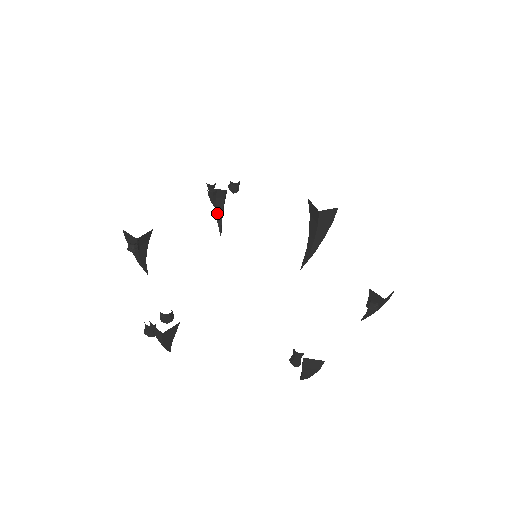
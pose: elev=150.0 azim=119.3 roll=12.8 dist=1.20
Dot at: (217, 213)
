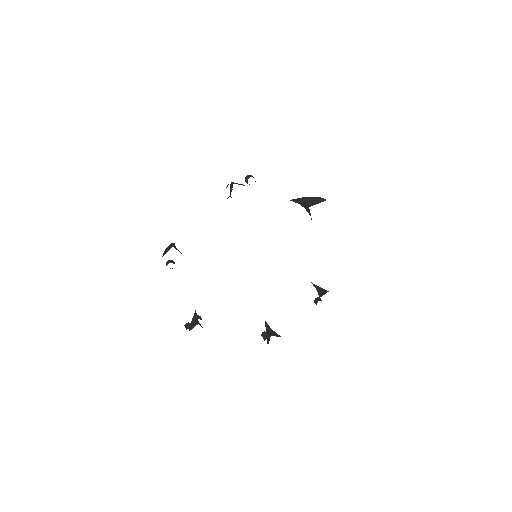
Dot at: occluded
